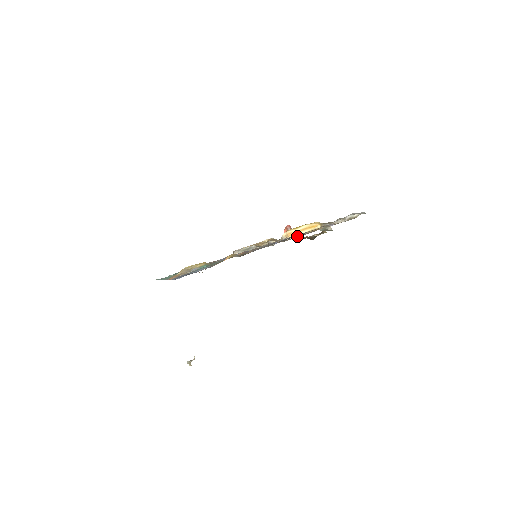
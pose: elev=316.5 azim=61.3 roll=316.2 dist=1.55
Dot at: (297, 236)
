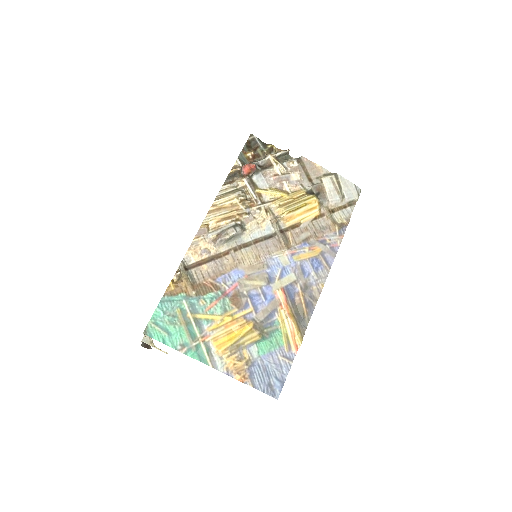
Dot at: (305, 232)
